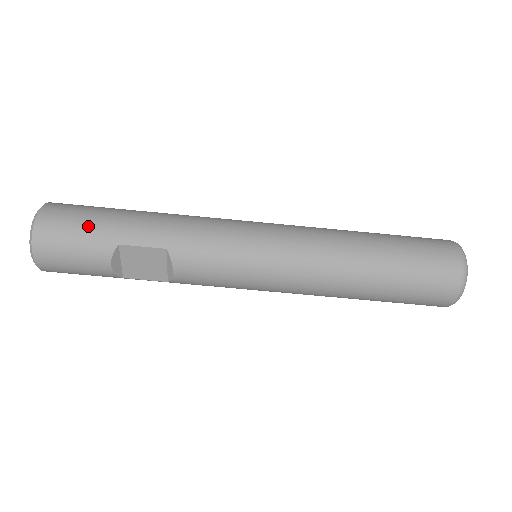
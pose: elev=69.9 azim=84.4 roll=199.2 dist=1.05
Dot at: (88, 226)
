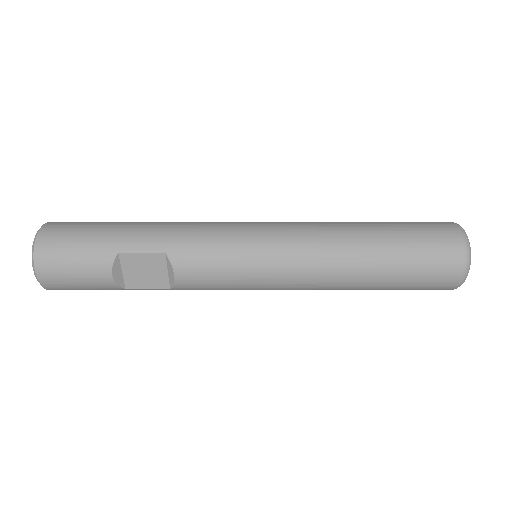
Dot at: (88, 238)
